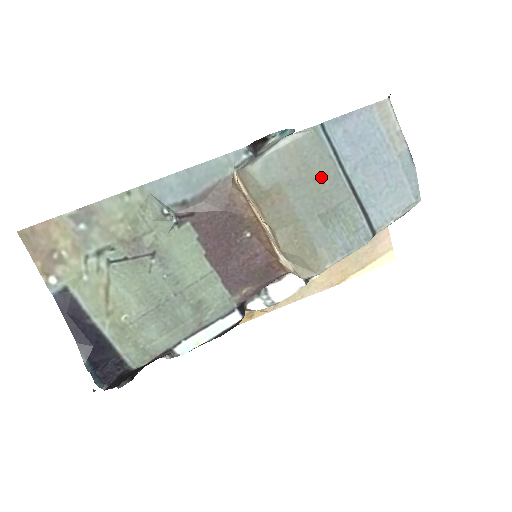
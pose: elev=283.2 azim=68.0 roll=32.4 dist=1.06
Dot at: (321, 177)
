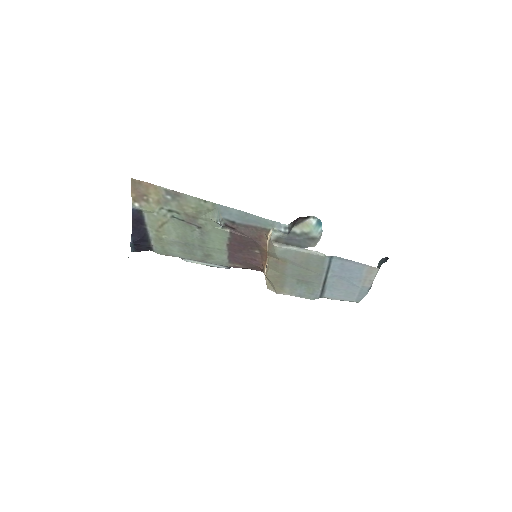
Dot at: (311, 270)
